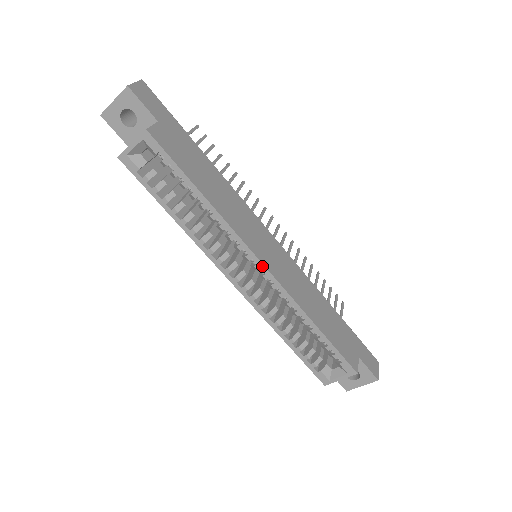
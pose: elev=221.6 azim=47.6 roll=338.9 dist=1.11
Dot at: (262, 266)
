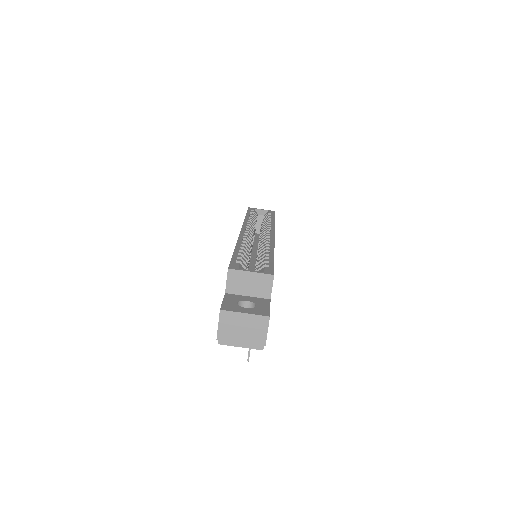
Dot at: (273, 234)
